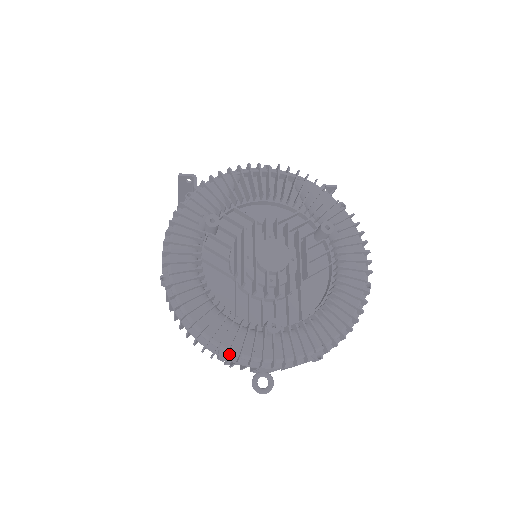
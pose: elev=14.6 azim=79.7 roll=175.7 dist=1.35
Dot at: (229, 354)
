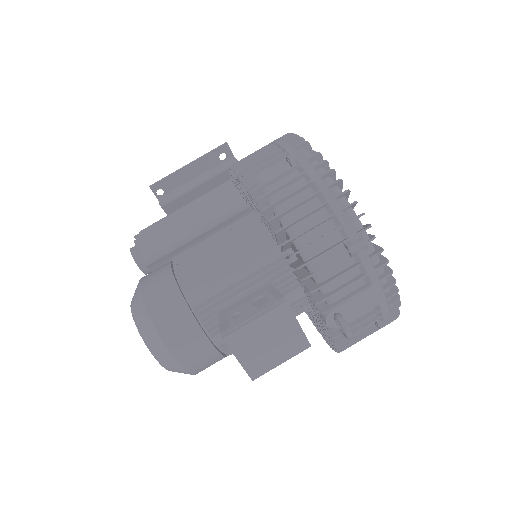
Dot at: (365, 245)
